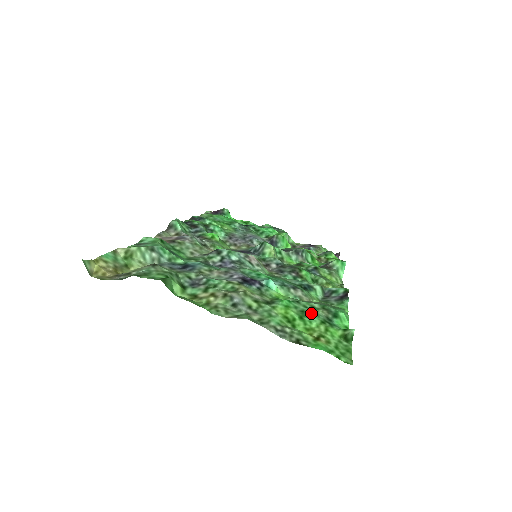
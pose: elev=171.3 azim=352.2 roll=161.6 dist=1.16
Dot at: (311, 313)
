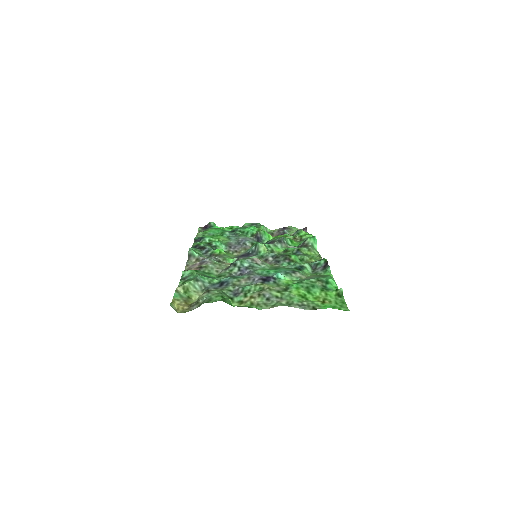
Dot at: (313, 287)
